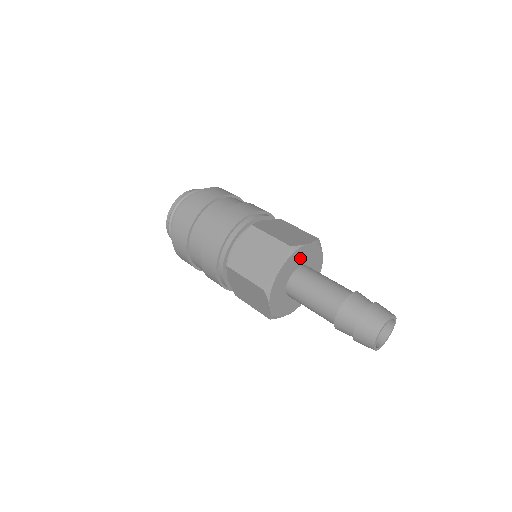
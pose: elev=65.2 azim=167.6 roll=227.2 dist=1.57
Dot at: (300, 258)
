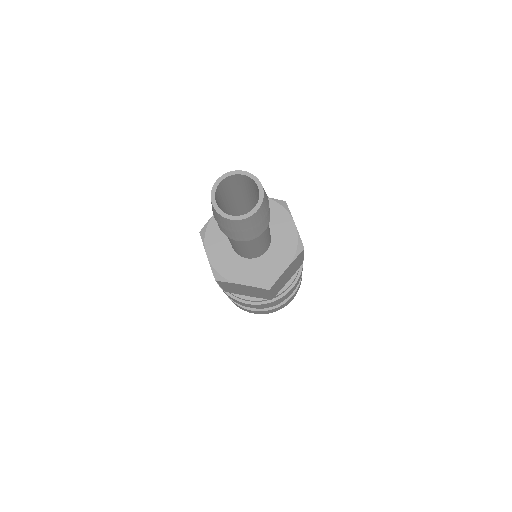
Dot at: occluded
